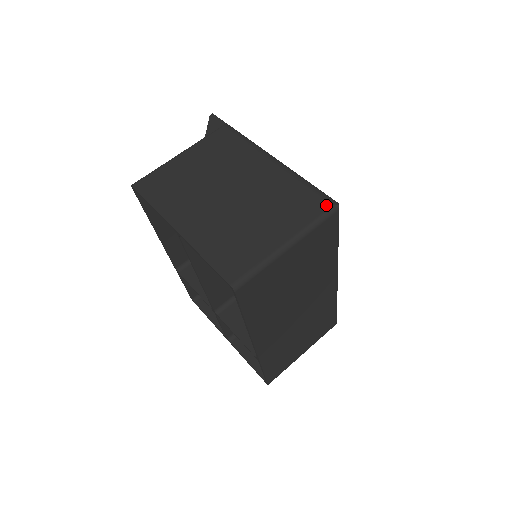
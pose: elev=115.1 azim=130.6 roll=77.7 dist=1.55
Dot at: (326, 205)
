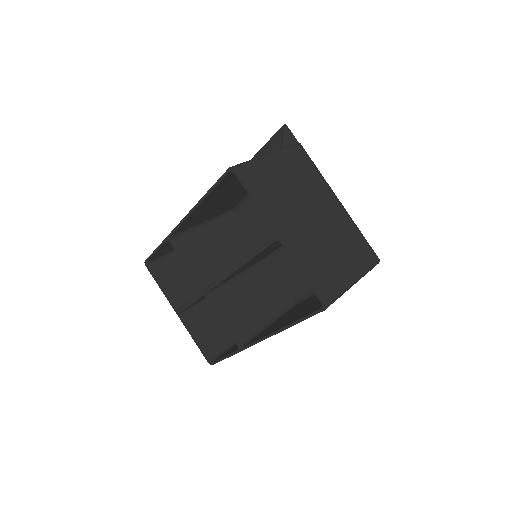
Dot at: (375, 258)
